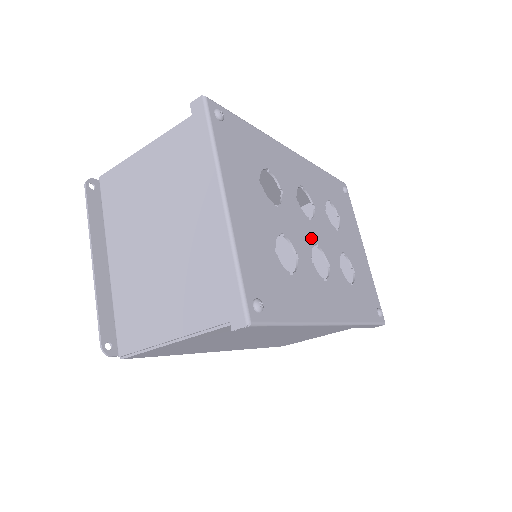
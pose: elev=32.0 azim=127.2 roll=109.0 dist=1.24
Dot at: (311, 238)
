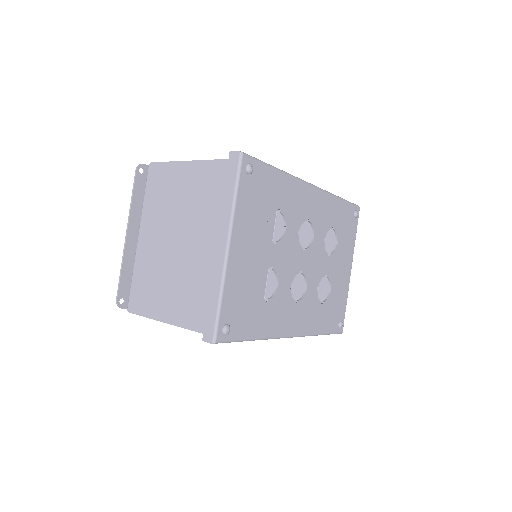
Dot at: (298, 267)
